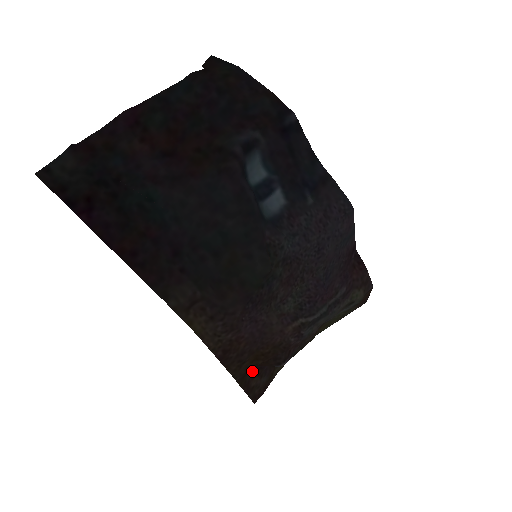
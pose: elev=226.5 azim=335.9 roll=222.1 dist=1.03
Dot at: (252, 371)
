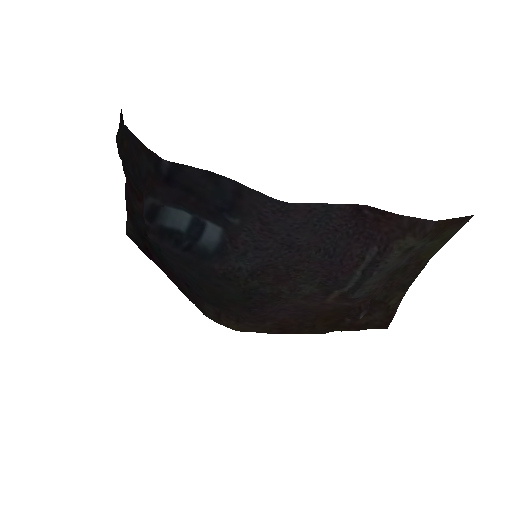
Dot at: occluded
